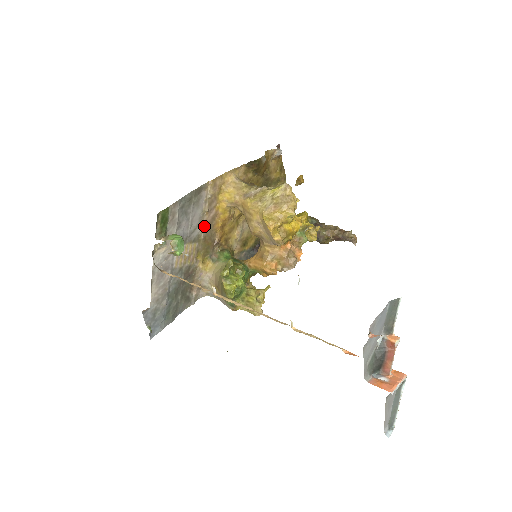
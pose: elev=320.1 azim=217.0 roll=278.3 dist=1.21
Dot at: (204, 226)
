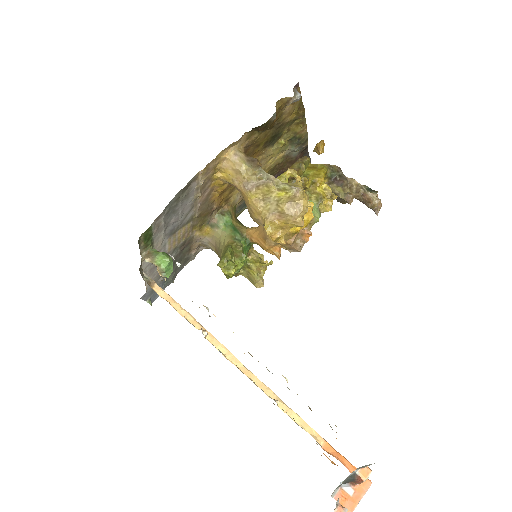
Dot at: (198, 207)
